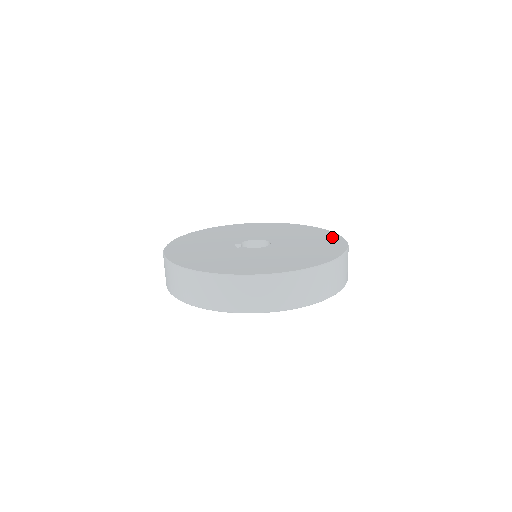
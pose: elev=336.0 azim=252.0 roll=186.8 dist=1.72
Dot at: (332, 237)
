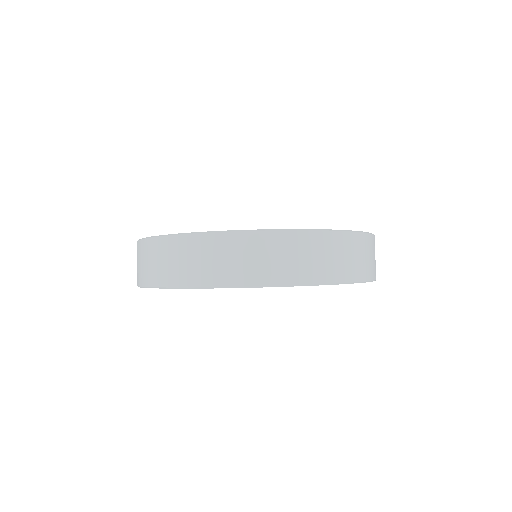
Dot at: occluded
